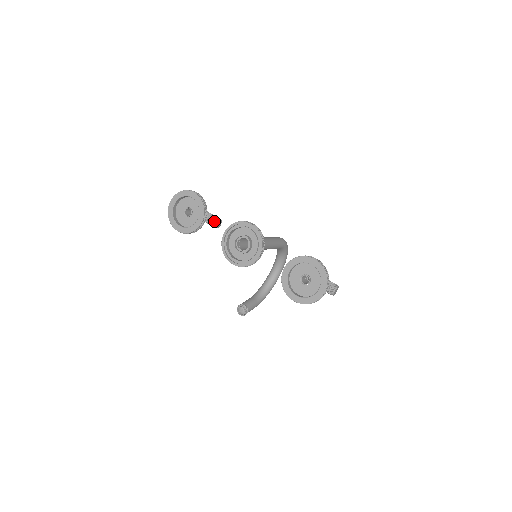
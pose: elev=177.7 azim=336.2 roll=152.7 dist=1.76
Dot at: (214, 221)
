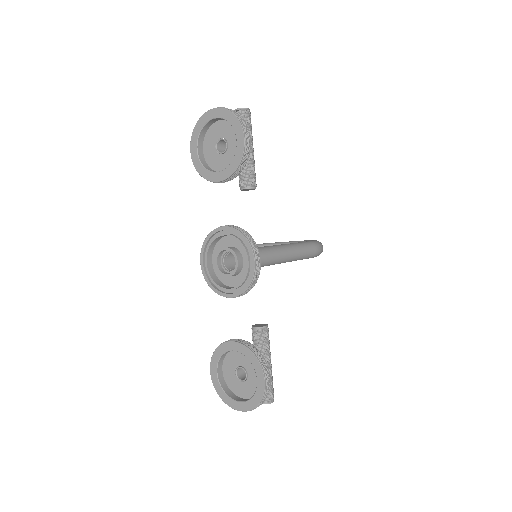
Dot at: (244, 183)
